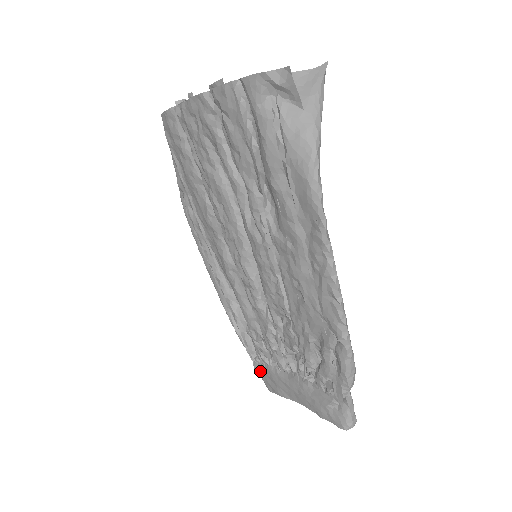
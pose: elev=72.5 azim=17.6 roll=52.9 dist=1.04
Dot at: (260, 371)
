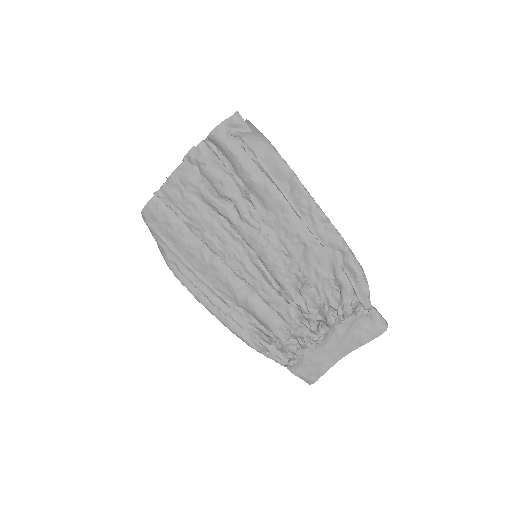
Dot at: (298, 370)
